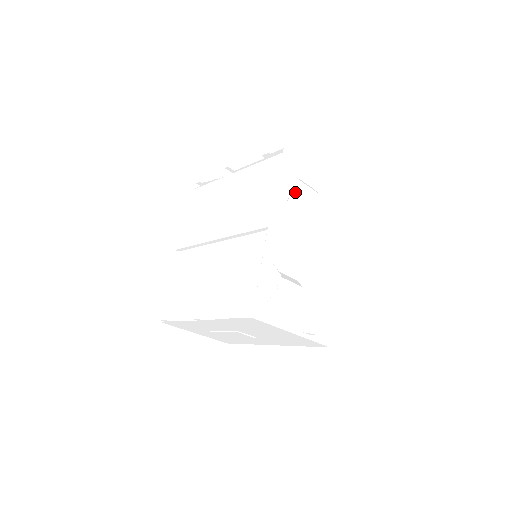
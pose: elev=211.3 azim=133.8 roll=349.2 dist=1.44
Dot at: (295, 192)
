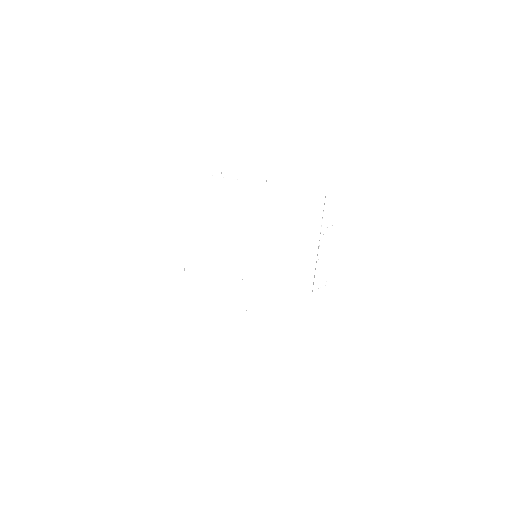
Dot at: occluded
